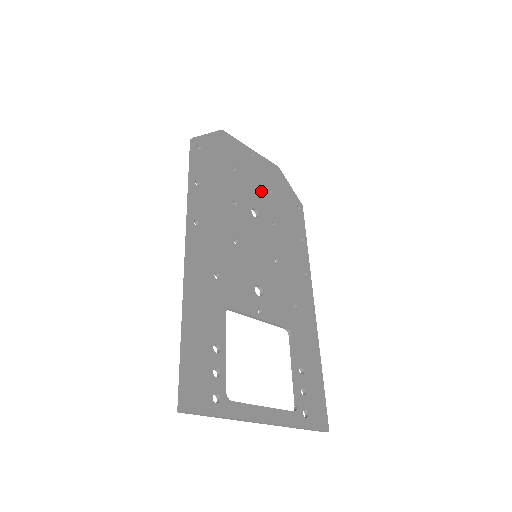
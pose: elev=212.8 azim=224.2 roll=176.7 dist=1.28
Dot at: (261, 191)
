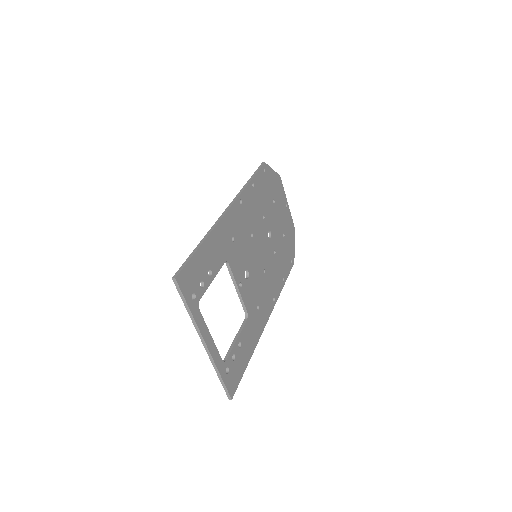
Dot at: (279, 228)
